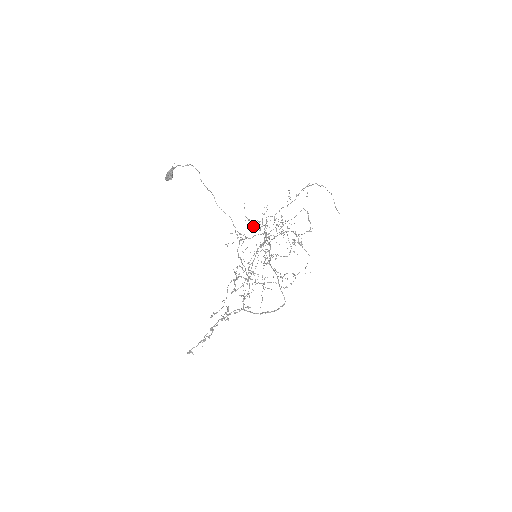
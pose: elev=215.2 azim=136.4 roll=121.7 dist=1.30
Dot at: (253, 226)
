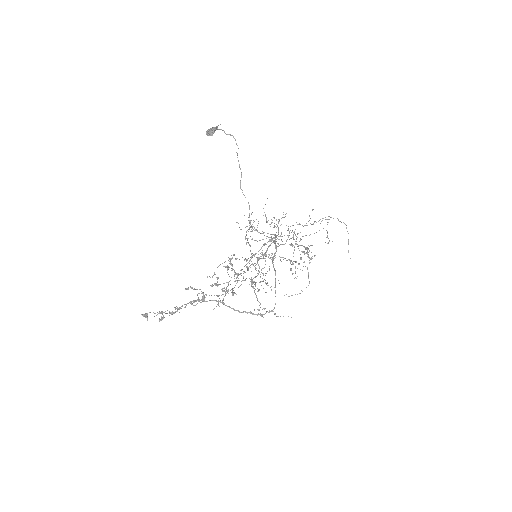
Dot at: occluded
